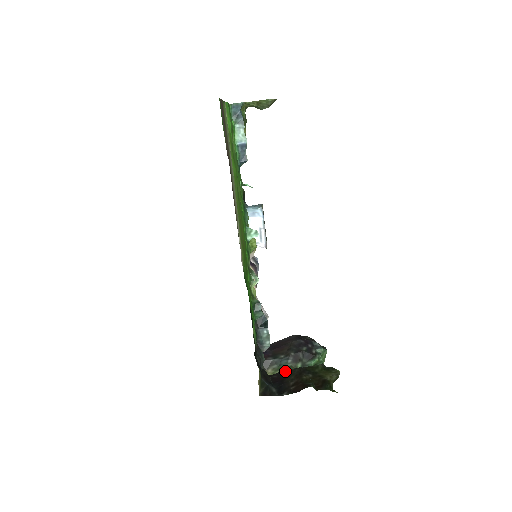
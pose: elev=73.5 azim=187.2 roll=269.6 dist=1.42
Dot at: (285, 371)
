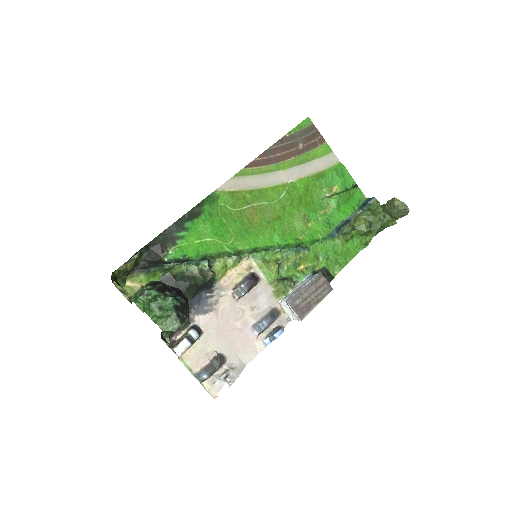
Dot at: occluded
